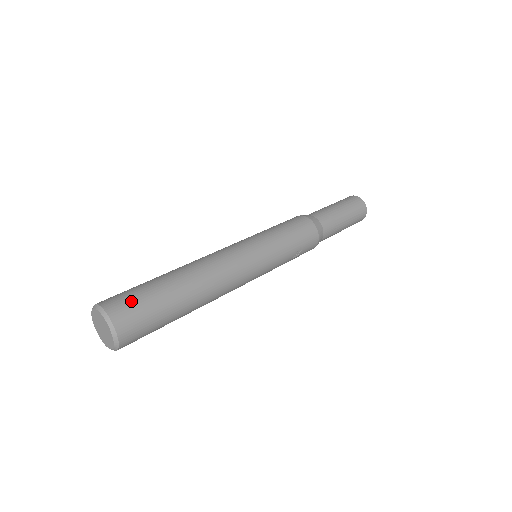
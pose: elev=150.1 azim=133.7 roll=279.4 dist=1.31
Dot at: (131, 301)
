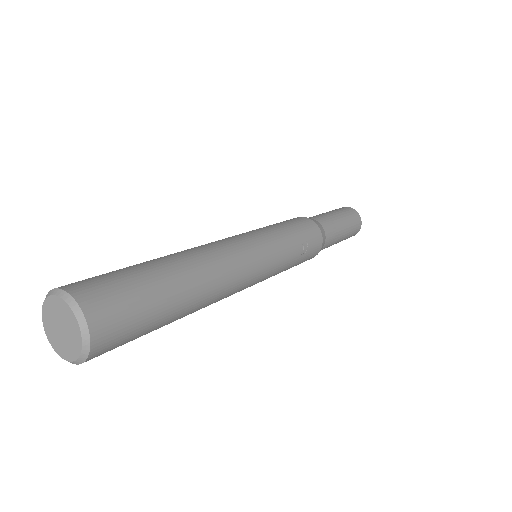
Dot at: (101, 279)
